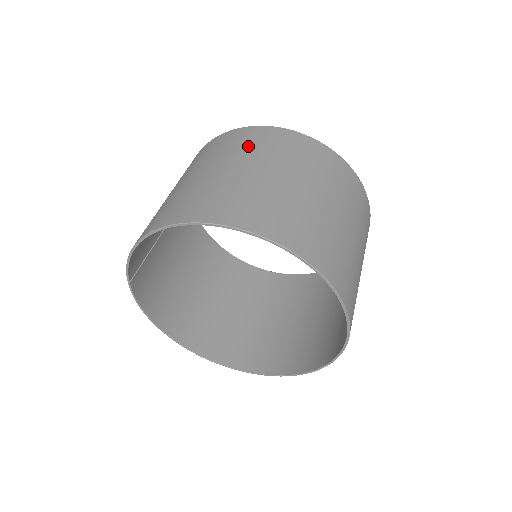
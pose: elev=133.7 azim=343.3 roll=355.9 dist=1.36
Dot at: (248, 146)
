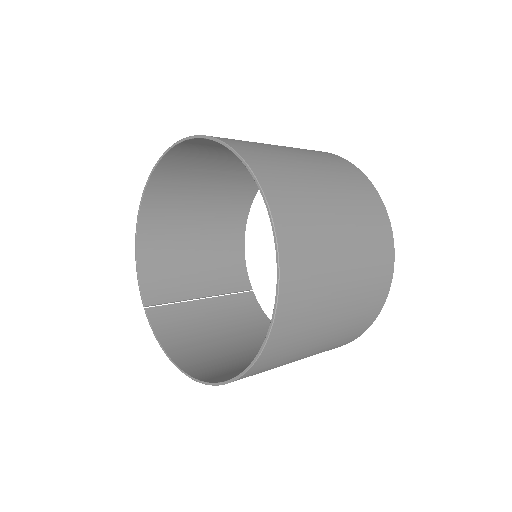
Dot at: (235, 183)
